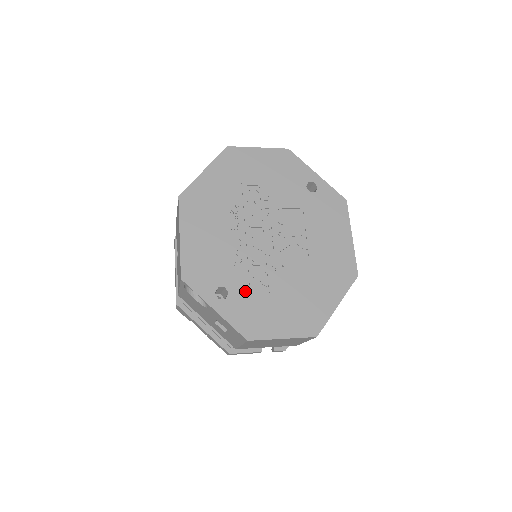
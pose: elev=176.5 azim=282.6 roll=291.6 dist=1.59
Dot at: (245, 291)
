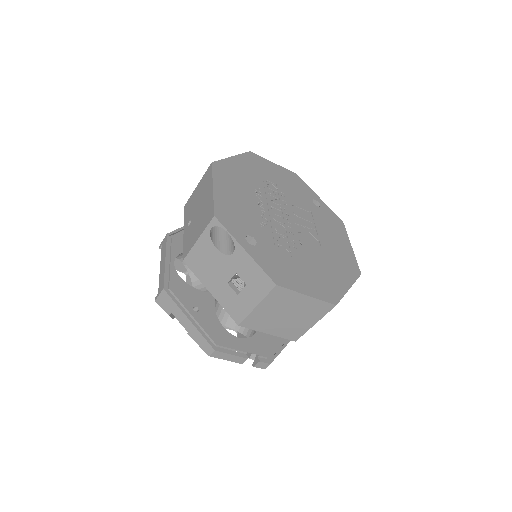
Dot at: (271, 247)
